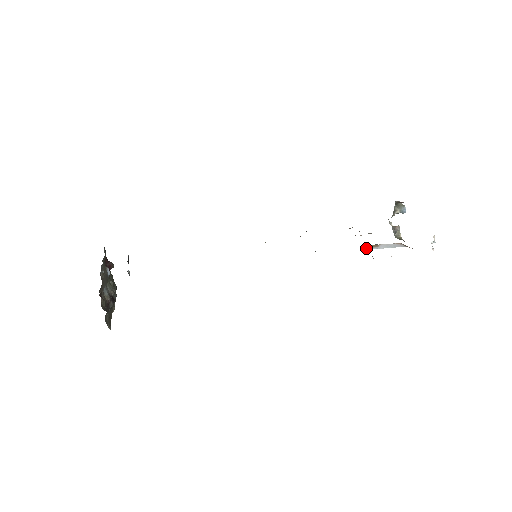
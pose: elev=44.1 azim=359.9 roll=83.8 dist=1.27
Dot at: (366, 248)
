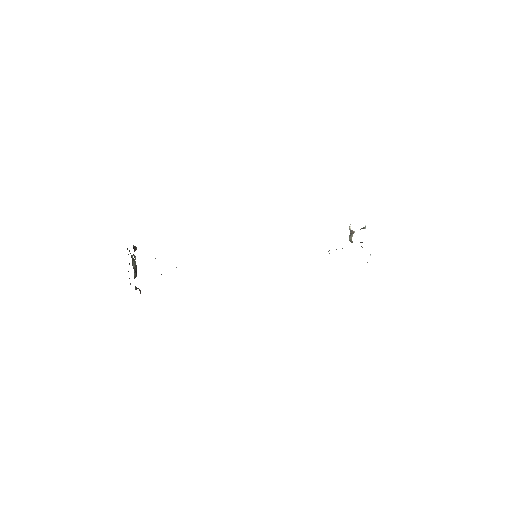
Dot at: (329, 250)
